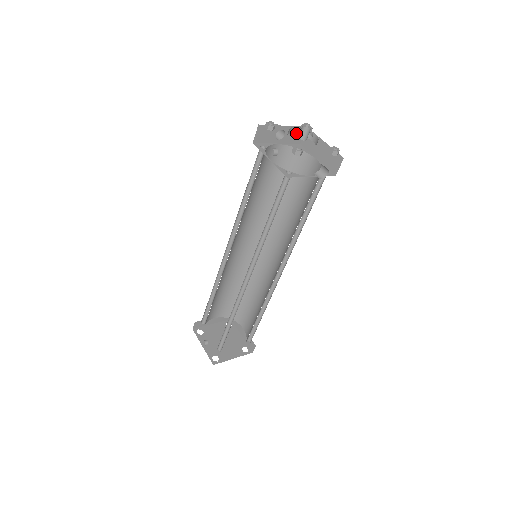
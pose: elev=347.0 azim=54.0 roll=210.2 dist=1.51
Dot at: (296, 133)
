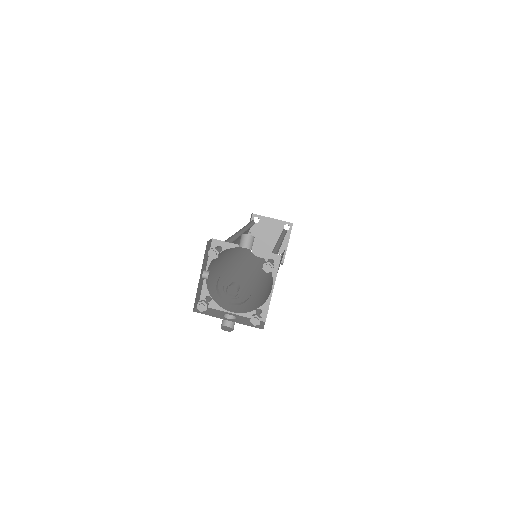
Dot at: occluded
